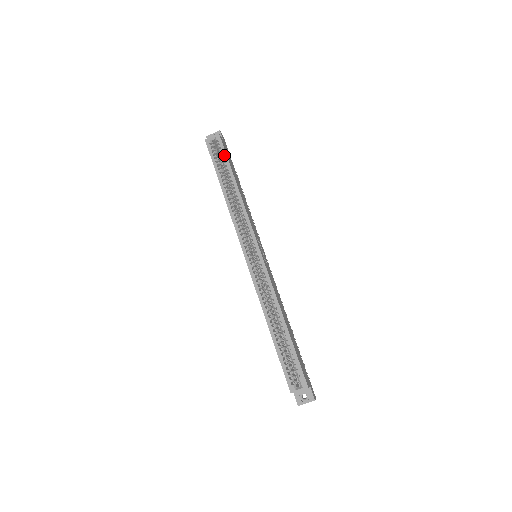
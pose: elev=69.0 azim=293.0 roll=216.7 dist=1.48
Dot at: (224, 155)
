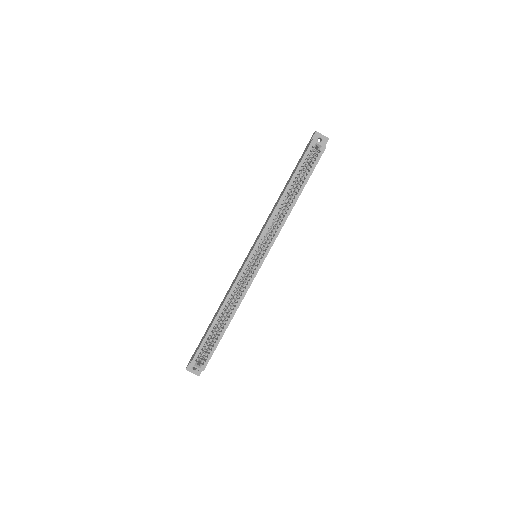
Dot at: (312, 168)
